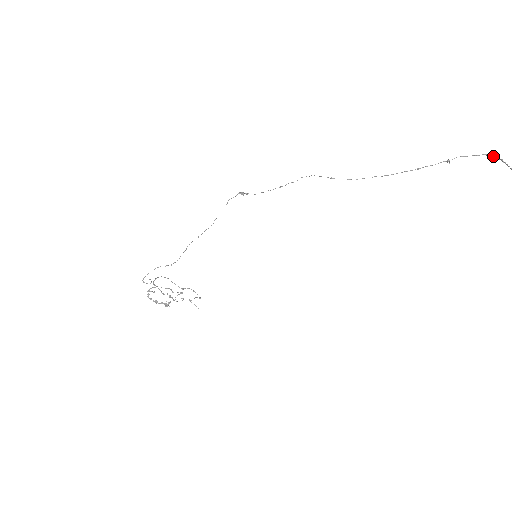
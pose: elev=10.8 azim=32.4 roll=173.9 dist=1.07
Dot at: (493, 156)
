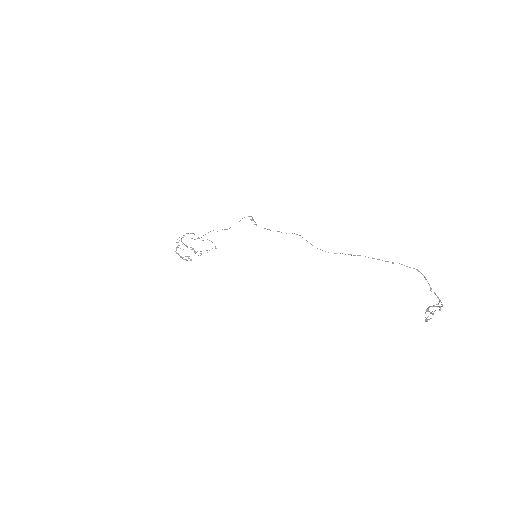
Dot at: (421, 273)
